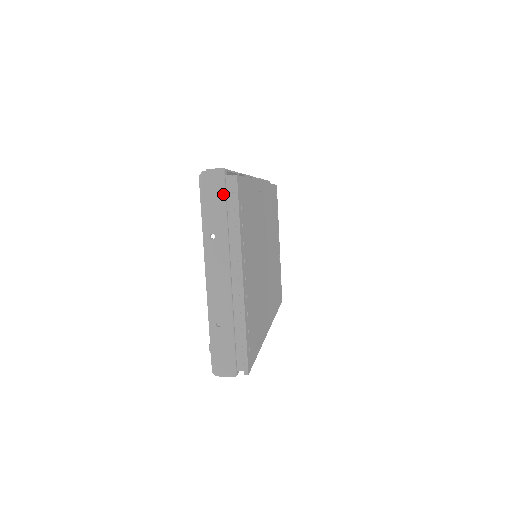
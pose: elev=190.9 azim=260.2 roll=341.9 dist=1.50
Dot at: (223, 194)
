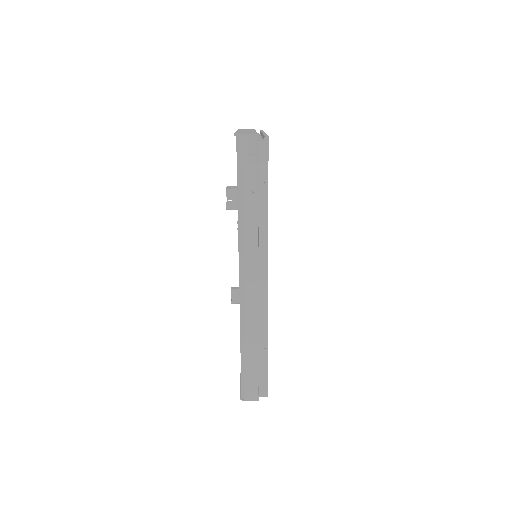
Dot at: occluded
